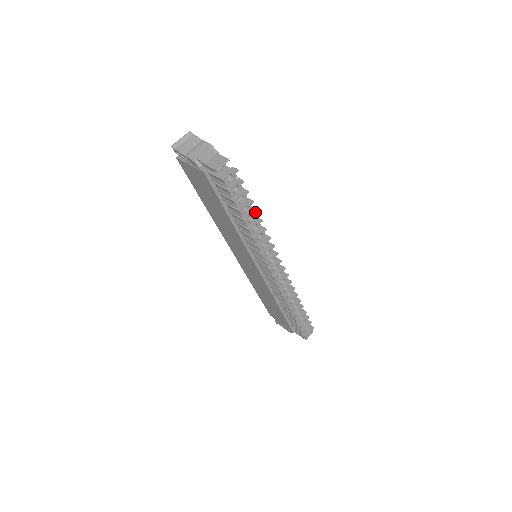
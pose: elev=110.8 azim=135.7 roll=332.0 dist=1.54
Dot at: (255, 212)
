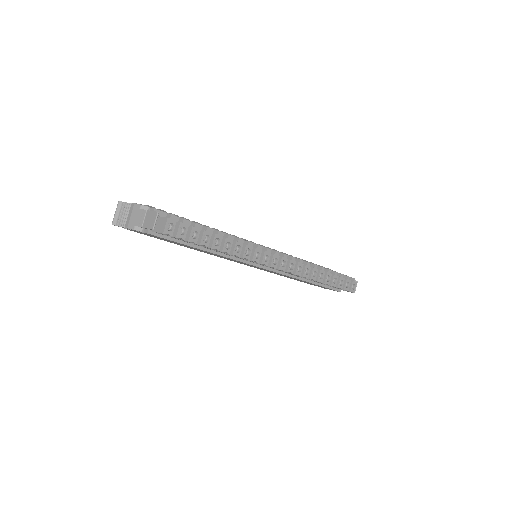
Dot at: (217, 233)
